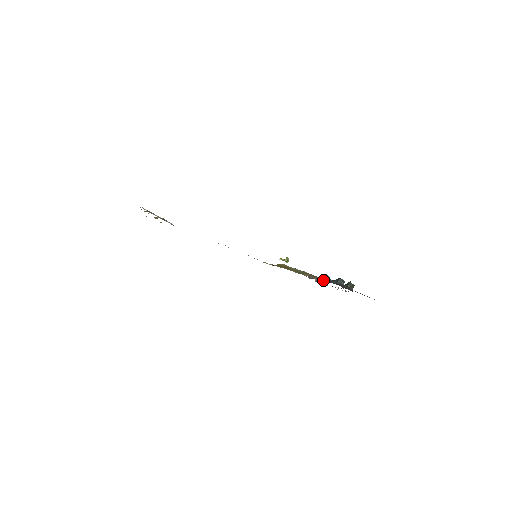
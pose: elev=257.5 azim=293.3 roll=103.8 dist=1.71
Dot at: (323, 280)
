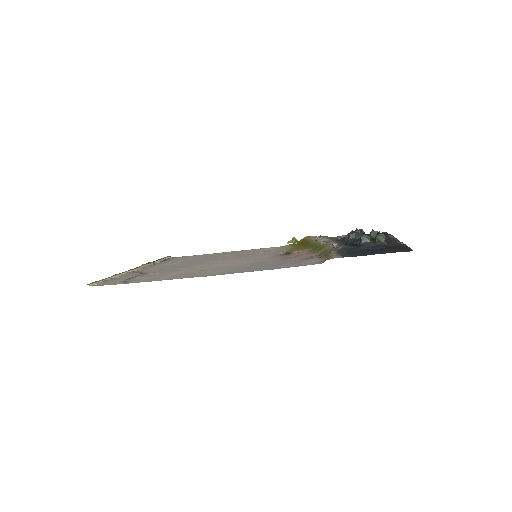
Dot at: occluded
